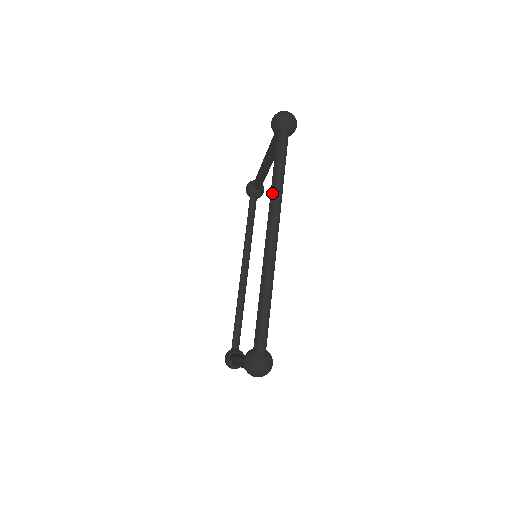
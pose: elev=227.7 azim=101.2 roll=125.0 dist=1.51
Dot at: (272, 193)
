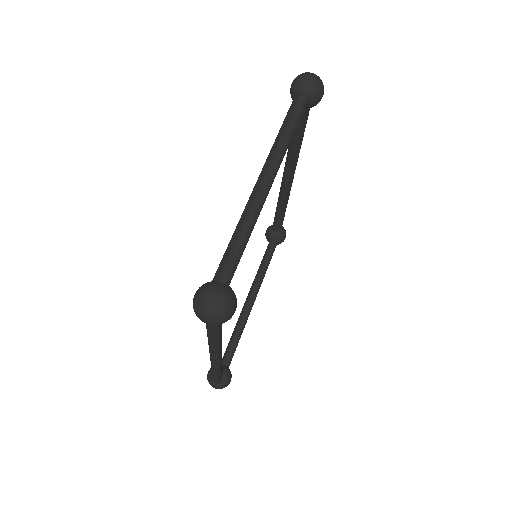
Dot at: occluded
